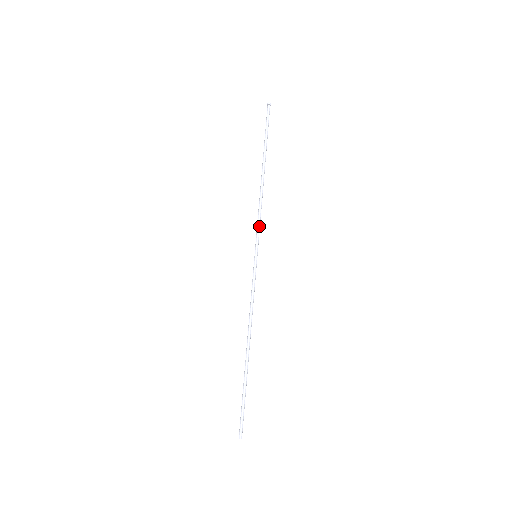
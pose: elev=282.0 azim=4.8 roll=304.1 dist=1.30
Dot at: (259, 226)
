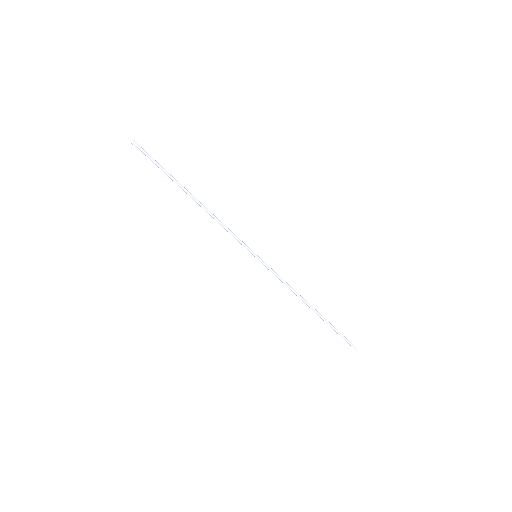
Dot at: (236, 237)
